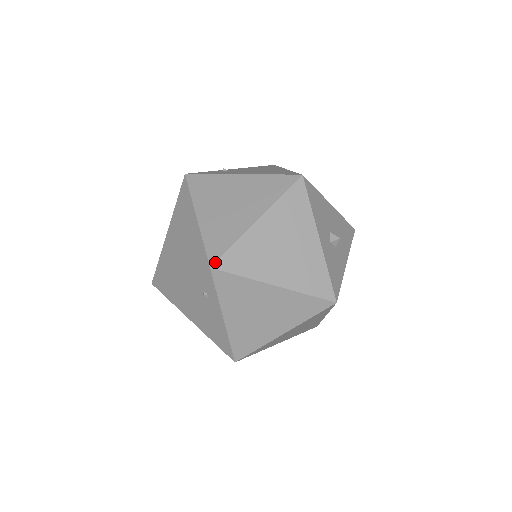
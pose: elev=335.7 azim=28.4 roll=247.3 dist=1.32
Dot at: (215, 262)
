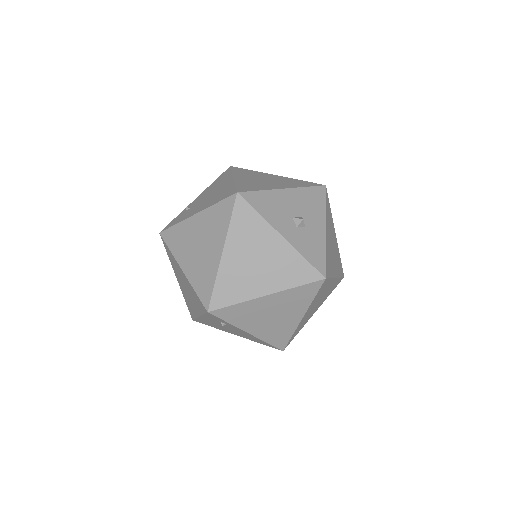
Dot at: (209, 306)
